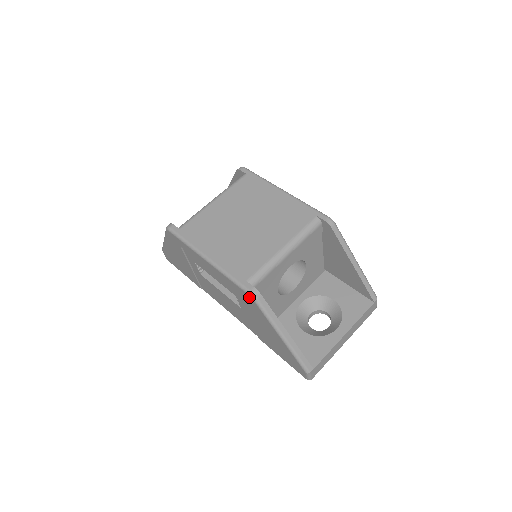
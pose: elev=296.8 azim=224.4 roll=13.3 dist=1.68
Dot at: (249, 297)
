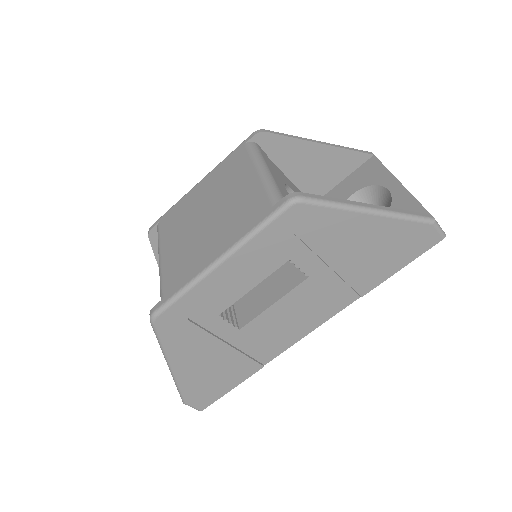
Dot at: (295, 210)
